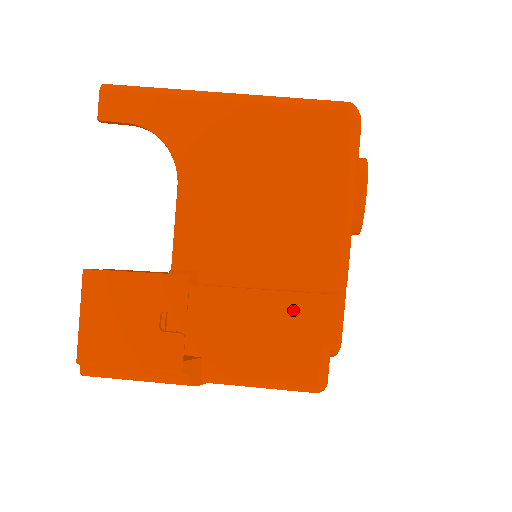
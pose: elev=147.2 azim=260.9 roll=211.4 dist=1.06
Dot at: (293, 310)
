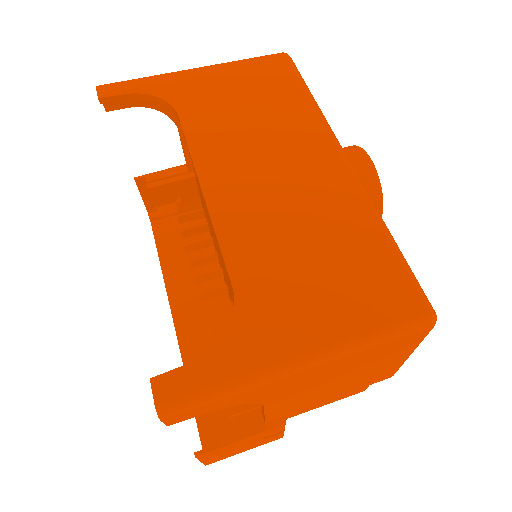
Dot at: occluded
